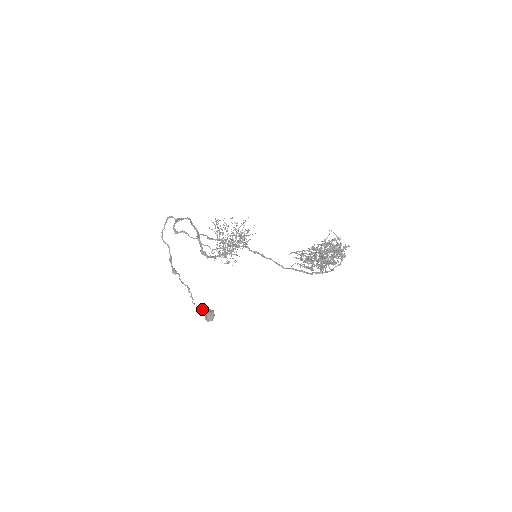
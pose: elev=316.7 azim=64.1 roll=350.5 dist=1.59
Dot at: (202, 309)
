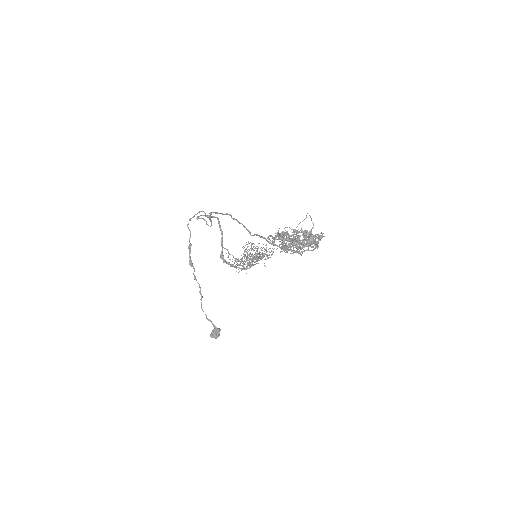
Dot at: occluded
